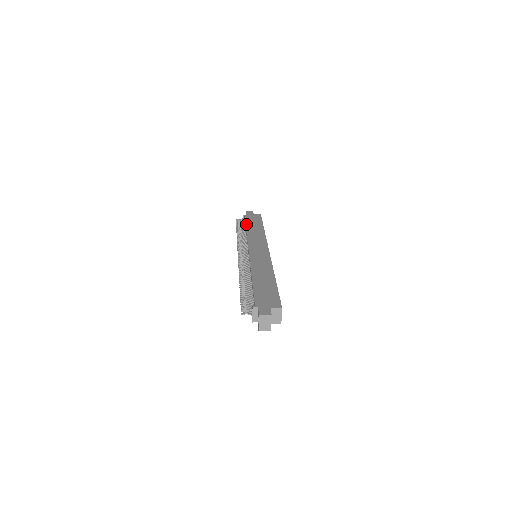
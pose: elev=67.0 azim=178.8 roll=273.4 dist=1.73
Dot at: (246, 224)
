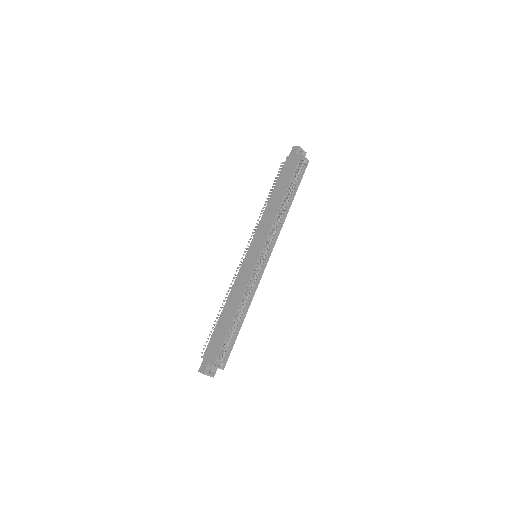
Dot at: (274, 187)
